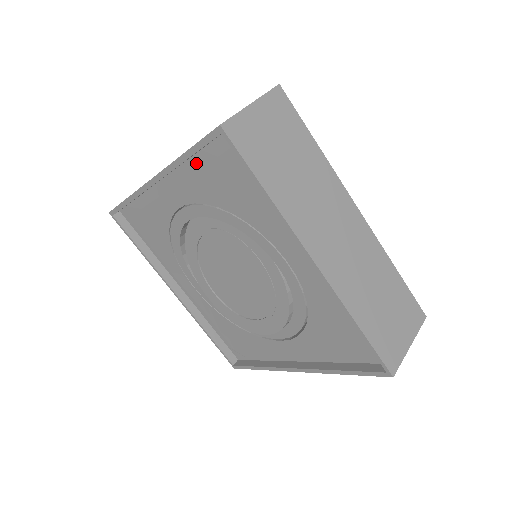
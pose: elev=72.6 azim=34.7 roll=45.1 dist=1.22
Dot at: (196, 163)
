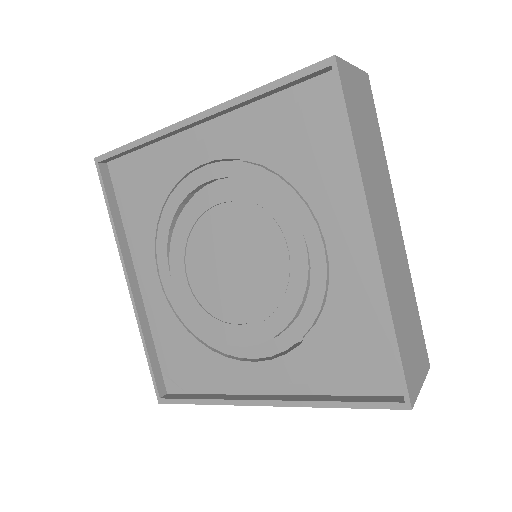
Dot at: (264, 107)
